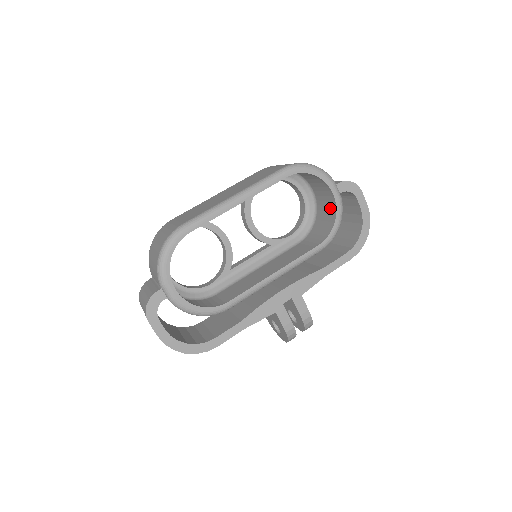
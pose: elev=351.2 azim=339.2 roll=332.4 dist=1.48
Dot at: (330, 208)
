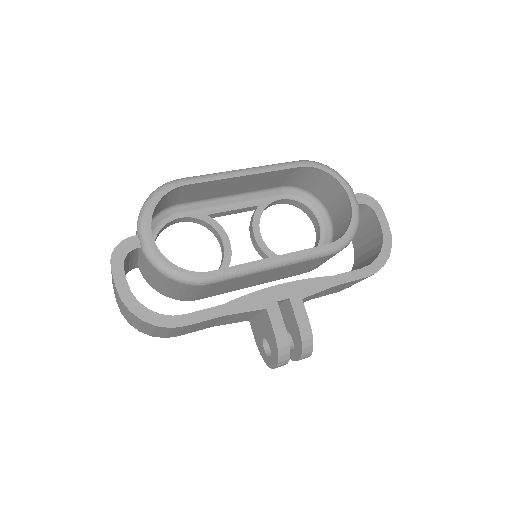
Dot at: (346, 223)
